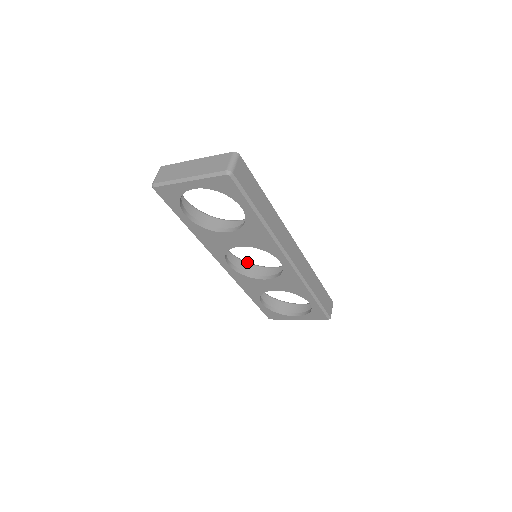
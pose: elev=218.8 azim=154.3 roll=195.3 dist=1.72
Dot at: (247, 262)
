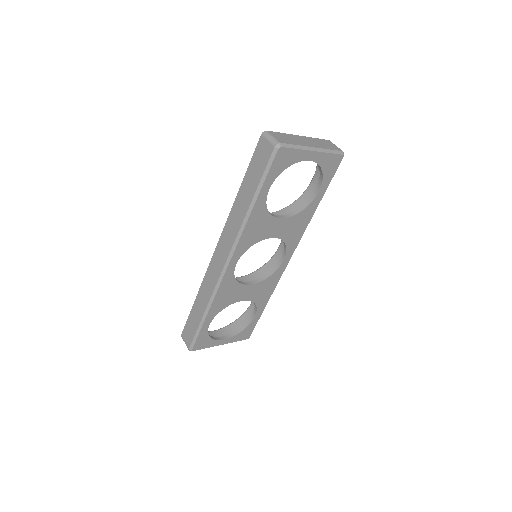
Dot at: occluded
